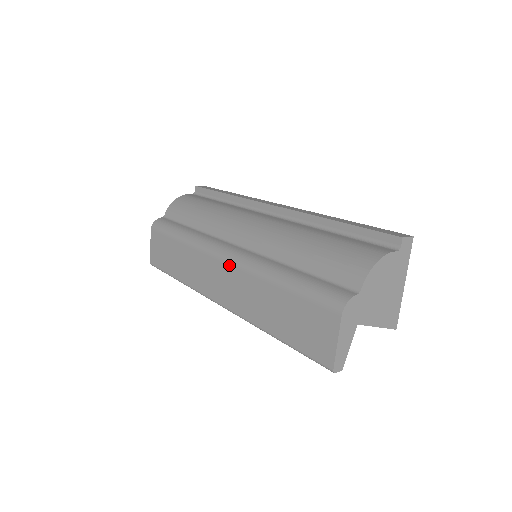
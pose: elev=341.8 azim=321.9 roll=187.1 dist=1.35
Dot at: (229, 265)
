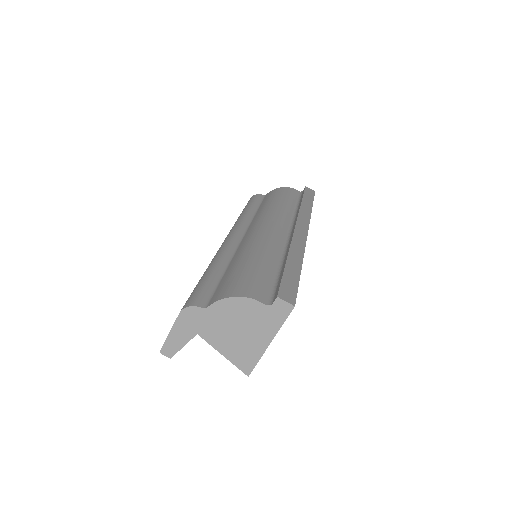
Dot at: occluded
